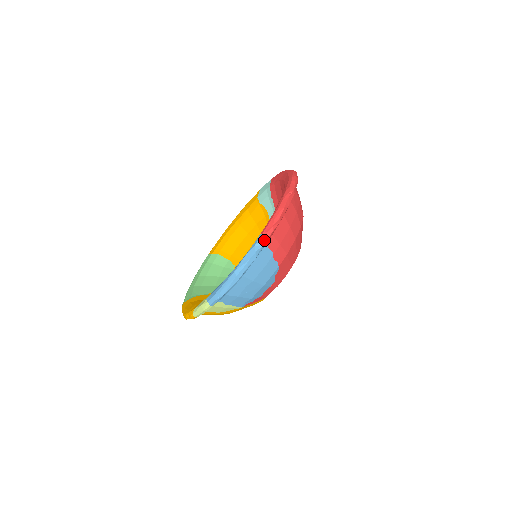
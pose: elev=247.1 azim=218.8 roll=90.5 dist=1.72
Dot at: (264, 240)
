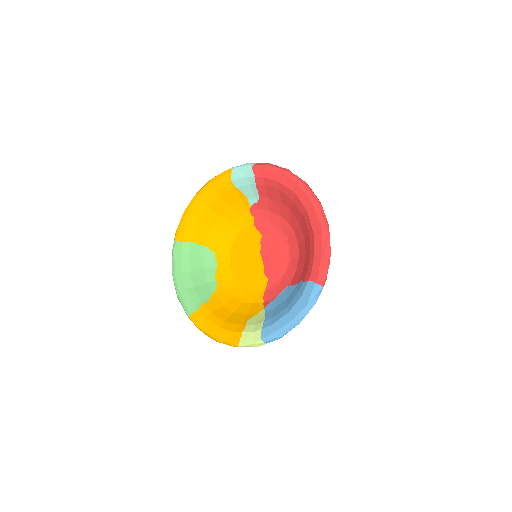
Dot at: occluded
